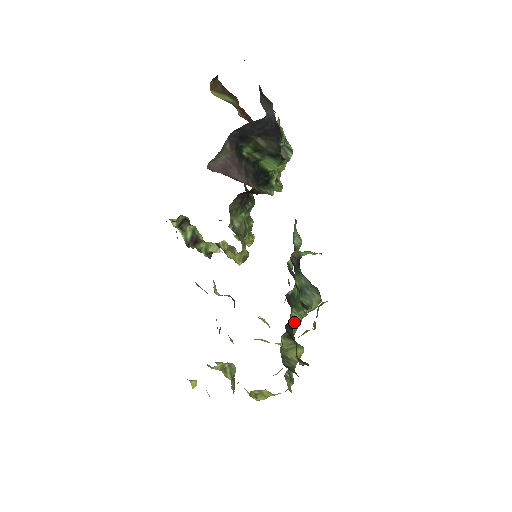
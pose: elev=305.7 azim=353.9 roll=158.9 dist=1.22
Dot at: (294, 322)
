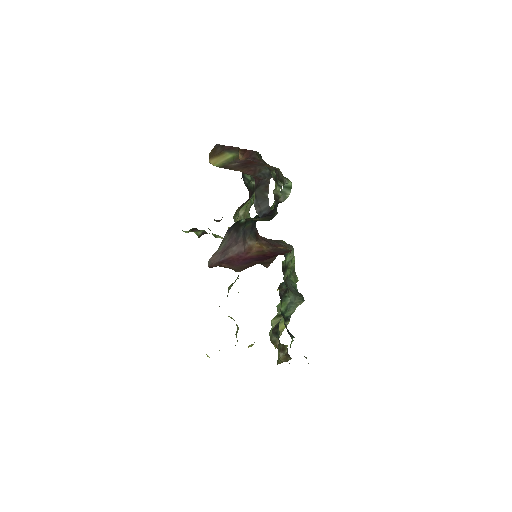
Dot at: occluded
